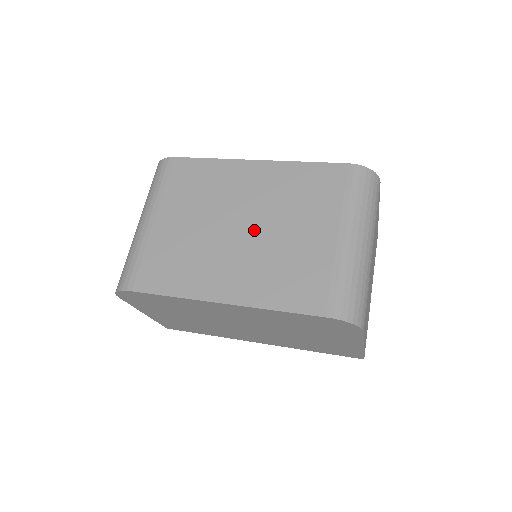
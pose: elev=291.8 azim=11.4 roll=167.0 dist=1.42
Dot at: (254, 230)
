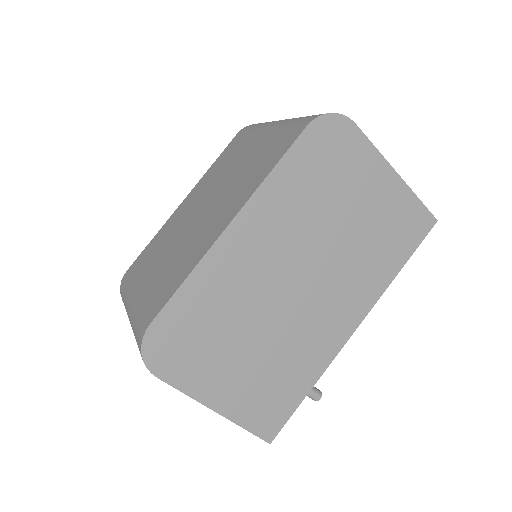
Dot at: (212, 198)
